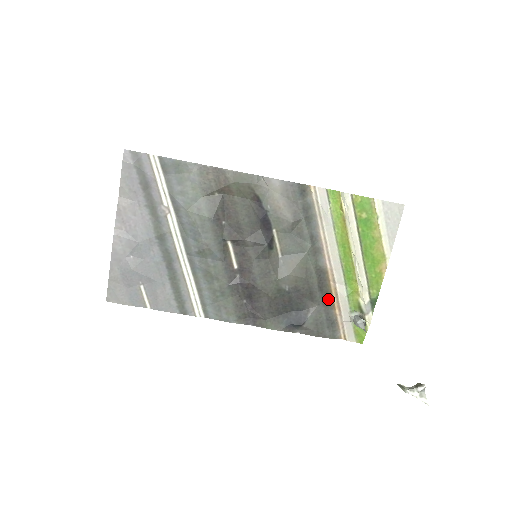
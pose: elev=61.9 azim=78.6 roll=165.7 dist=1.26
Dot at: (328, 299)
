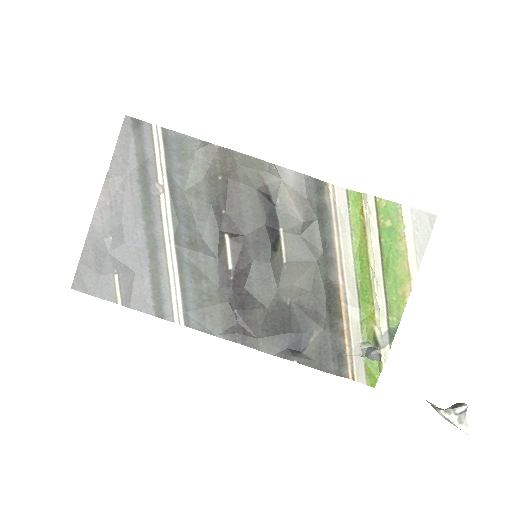
Dot at: (337, 323)
